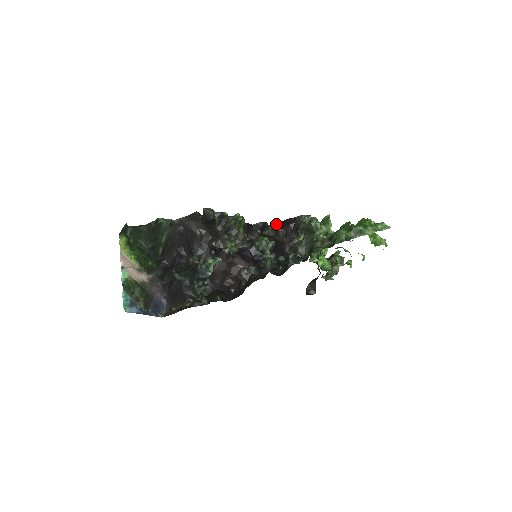
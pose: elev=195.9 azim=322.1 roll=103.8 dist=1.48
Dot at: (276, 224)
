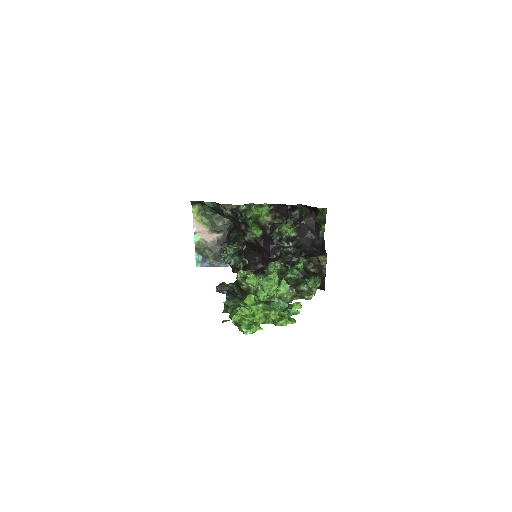
Dot at: (305, 205)
